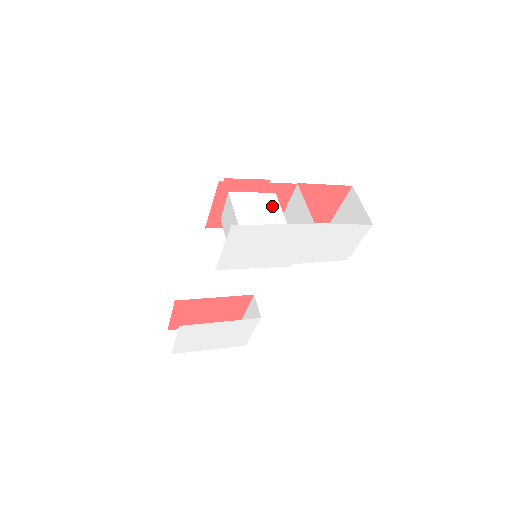
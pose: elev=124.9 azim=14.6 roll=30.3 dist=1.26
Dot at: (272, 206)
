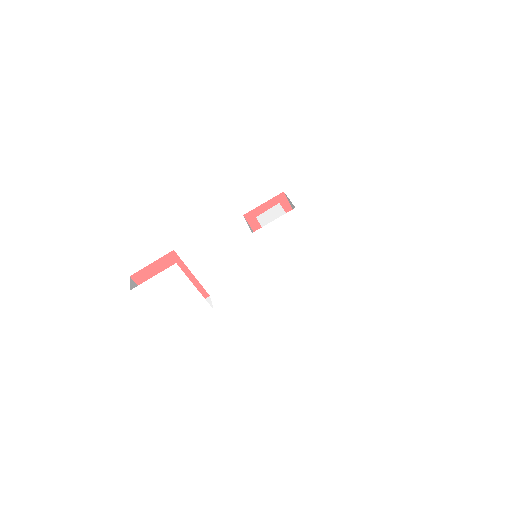
Dot at: occluded
